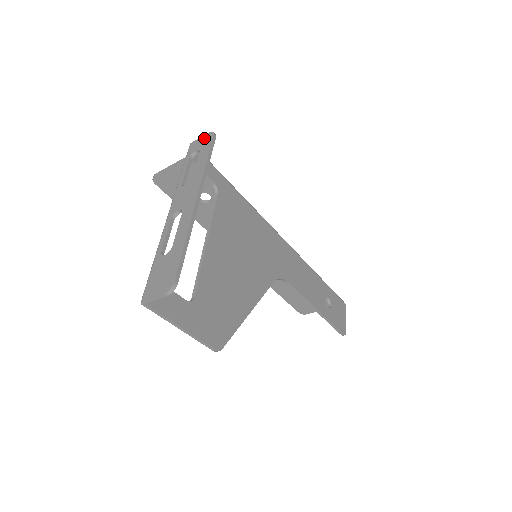
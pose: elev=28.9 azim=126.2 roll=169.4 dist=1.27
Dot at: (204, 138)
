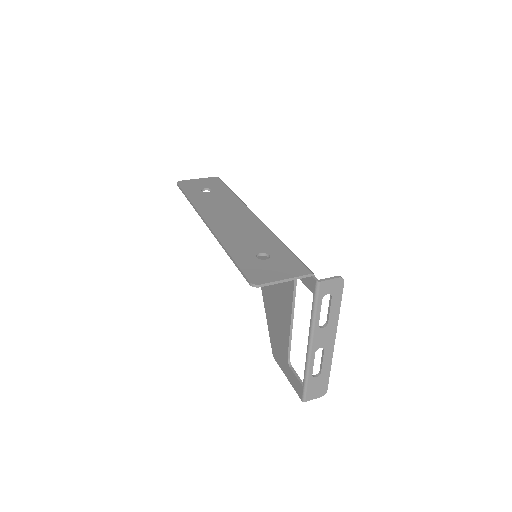
Dot at: (335, 283)
